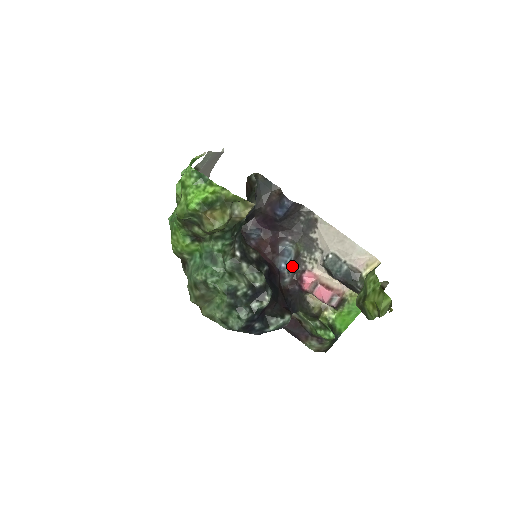
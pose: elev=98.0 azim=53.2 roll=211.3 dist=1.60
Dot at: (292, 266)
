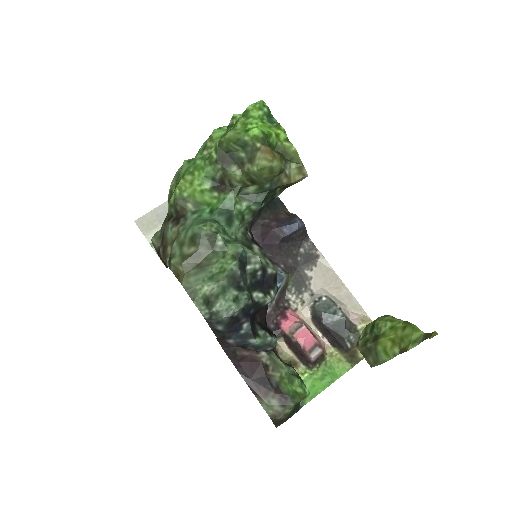
Dot at: (277, 296)
